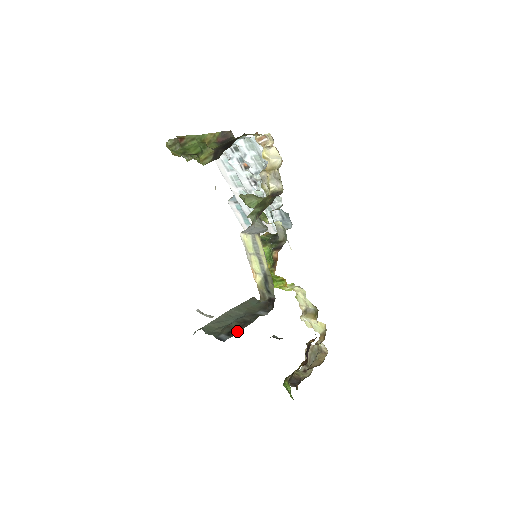
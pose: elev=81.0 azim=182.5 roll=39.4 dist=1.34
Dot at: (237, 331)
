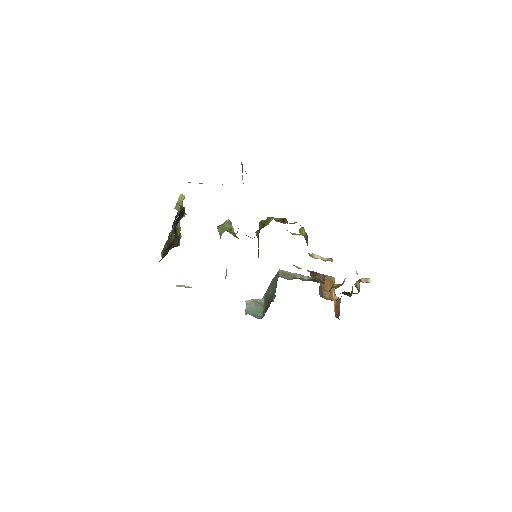
Dot at: (265, 312)
